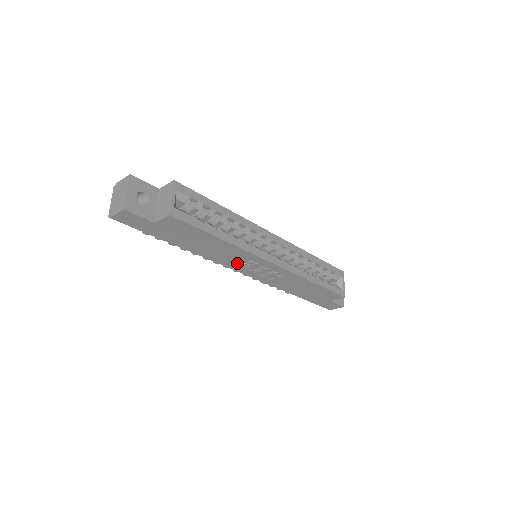
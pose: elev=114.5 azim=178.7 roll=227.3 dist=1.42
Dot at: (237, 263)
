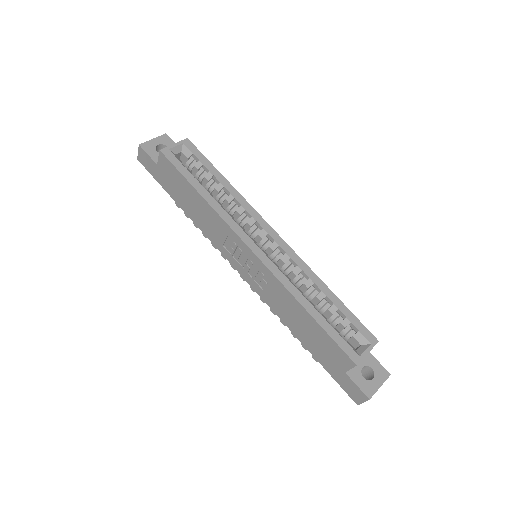
Dot at: (227, 247)
